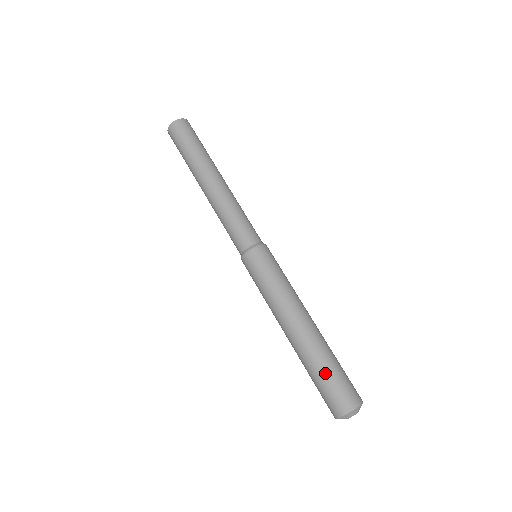
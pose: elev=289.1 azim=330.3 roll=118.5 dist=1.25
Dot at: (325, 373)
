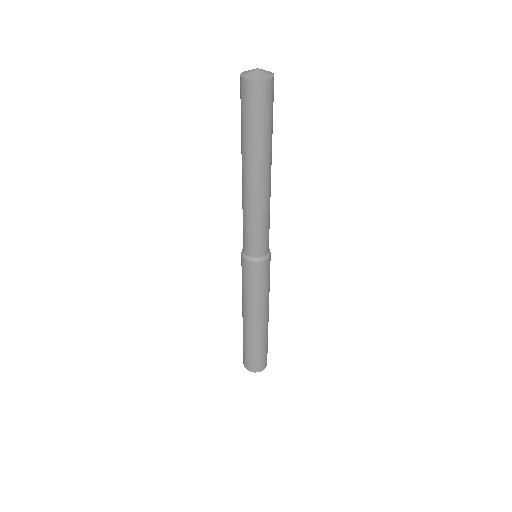
Dot at: (259, 352)
